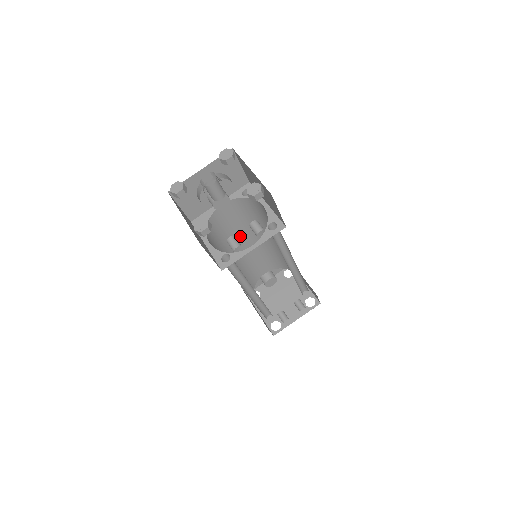
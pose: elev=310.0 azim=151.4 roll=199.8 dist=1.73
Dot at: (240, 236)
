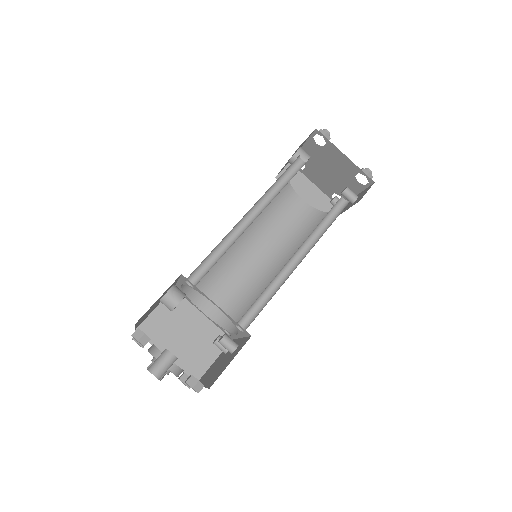
Dot at: occluded
